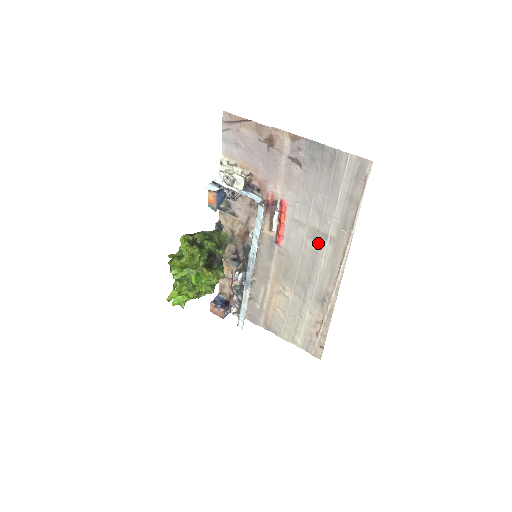
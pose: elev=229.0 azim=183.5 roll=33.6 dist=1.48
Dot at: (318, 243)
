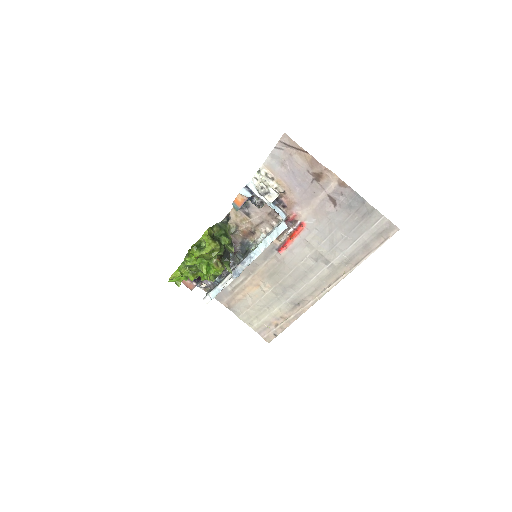
Dot at: (318, 264)
